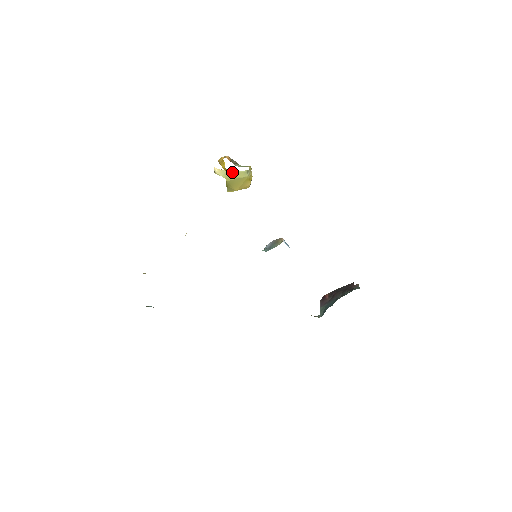
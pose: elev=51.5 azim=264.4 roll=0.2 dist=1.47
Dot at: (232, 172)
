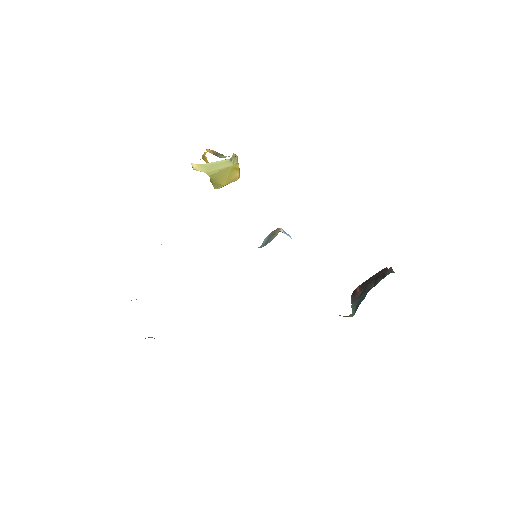
Dot at: (212, 164)
